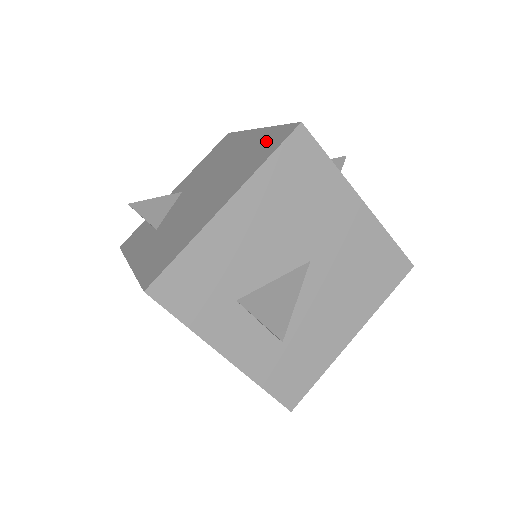
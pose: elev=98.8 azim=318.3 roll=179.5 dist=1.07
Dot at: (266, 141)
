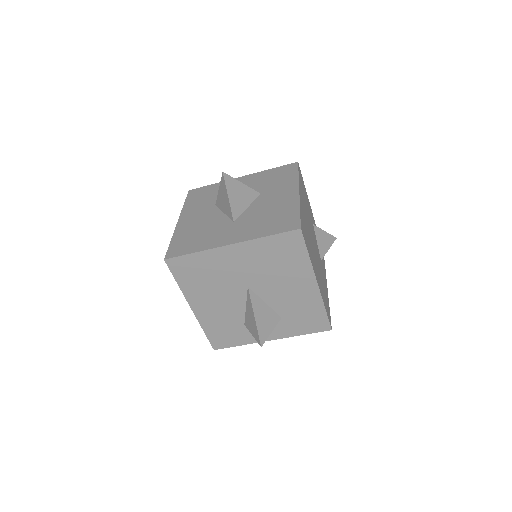
Dot at: occluded
